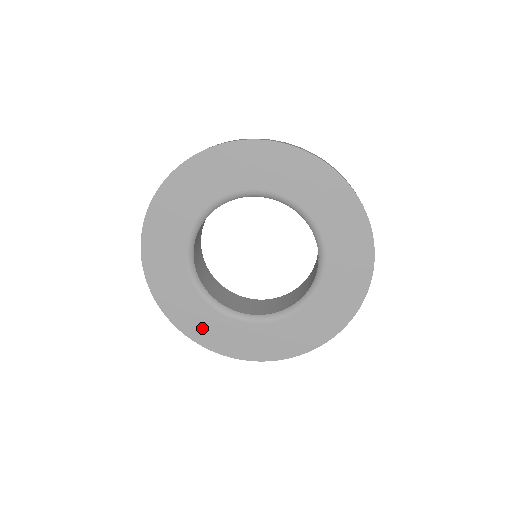
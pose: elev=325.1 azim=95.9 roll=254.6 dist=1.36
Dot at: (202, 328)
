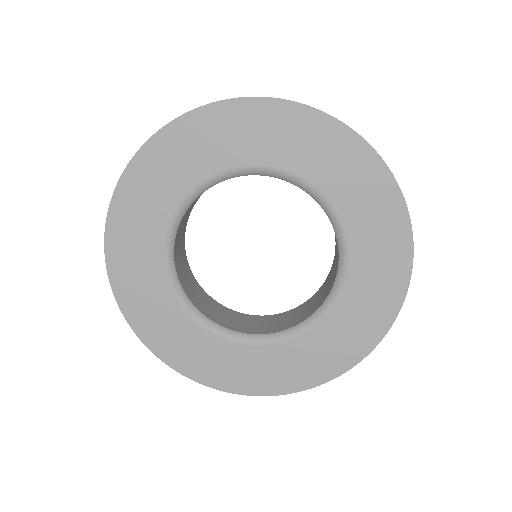
Dot at: (182, 350)
